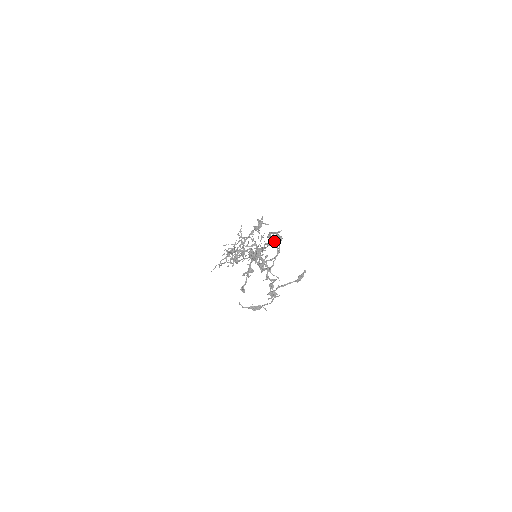
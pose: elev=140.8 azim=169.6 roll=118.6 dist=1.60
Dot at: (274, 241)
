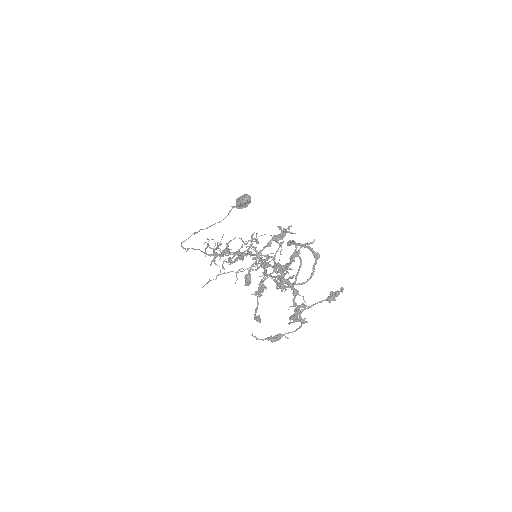
Dot at: (295, 249)
